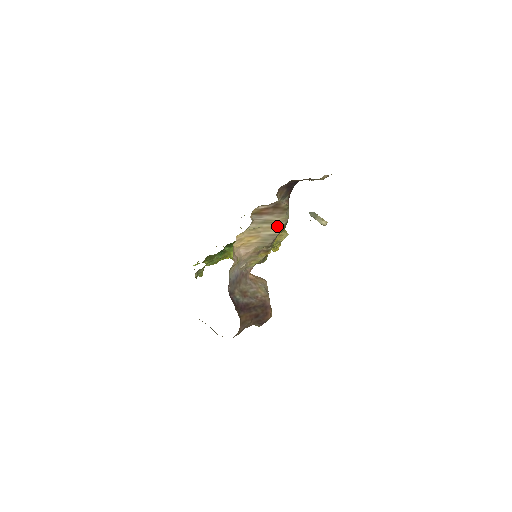
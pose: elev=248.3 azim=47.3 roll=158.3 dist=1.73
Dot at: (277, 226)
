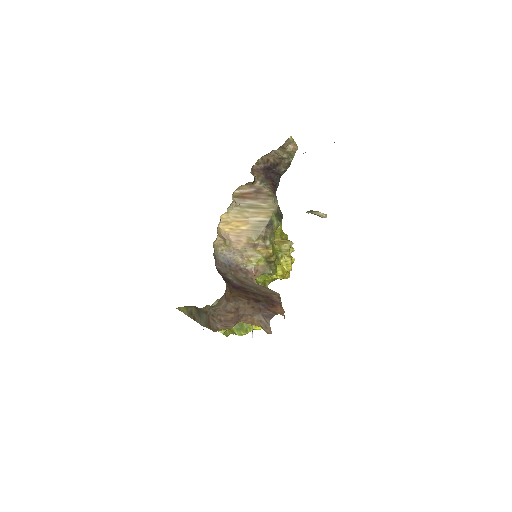
Dot at: (265, 212)
